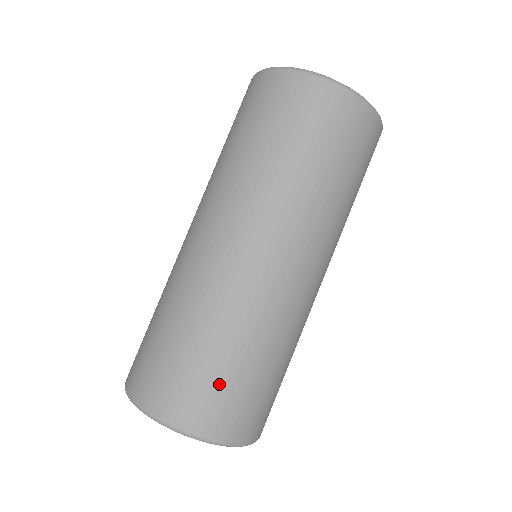
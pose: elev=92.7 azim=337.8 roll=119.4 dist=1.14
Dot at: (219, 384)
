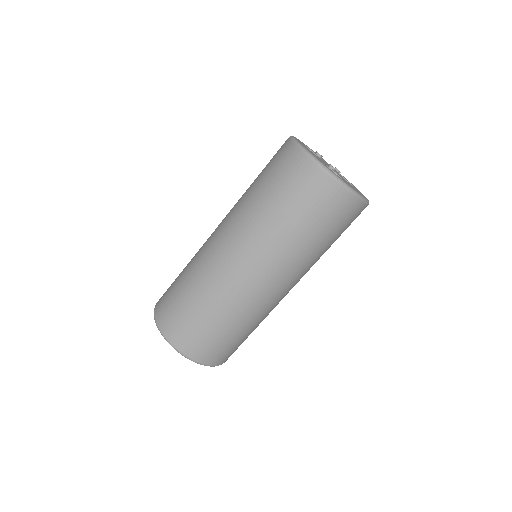
Dot at: (231, 345)
